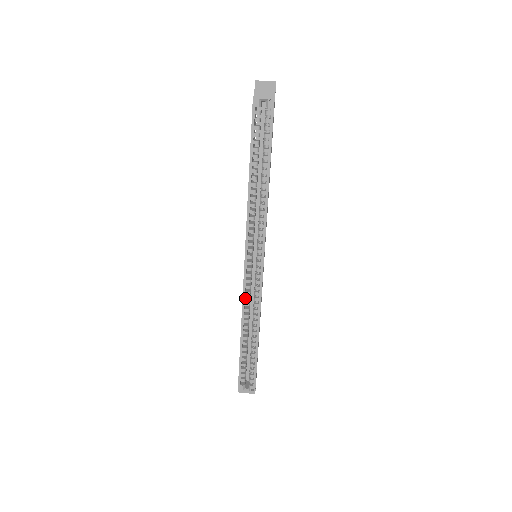
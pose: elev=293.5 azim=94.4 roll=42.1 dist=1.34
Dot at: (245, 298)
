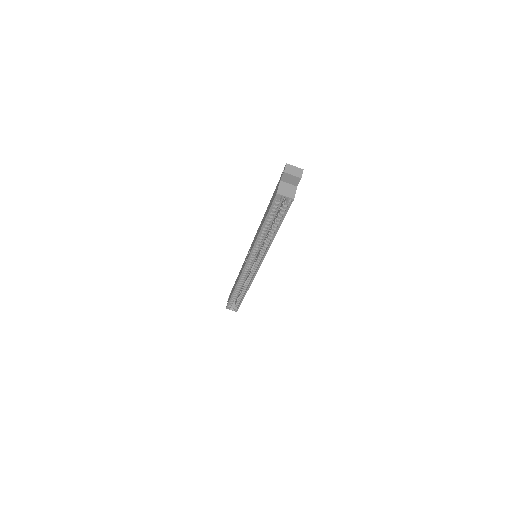
Dot at: (241, 277)
